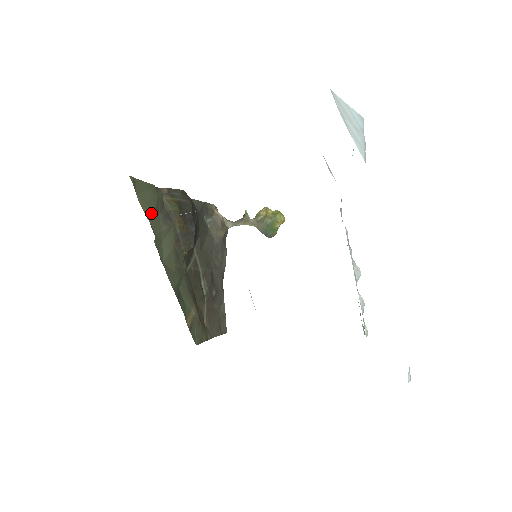
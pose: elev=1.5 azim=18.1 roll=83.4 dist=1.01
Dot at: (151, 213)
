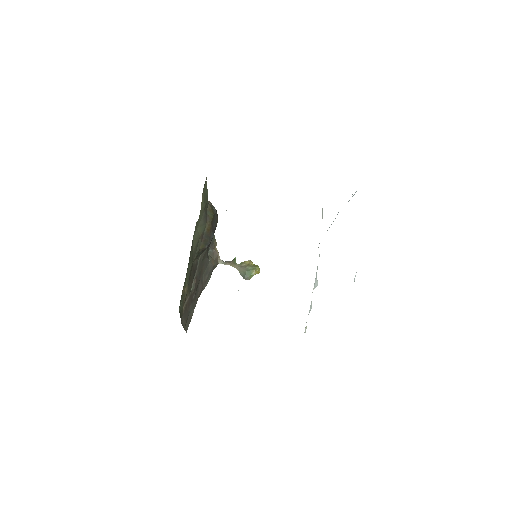
Dot at: (203, 205)
